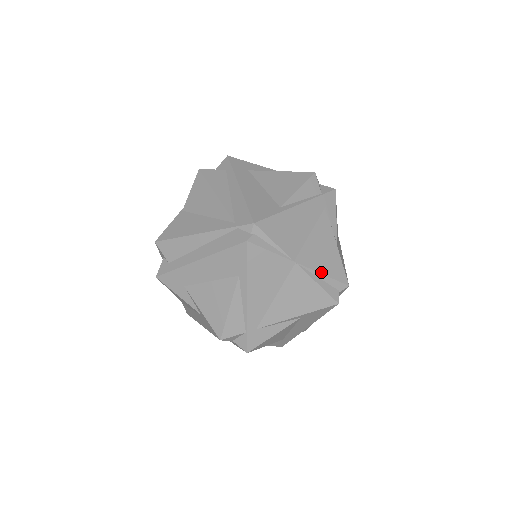
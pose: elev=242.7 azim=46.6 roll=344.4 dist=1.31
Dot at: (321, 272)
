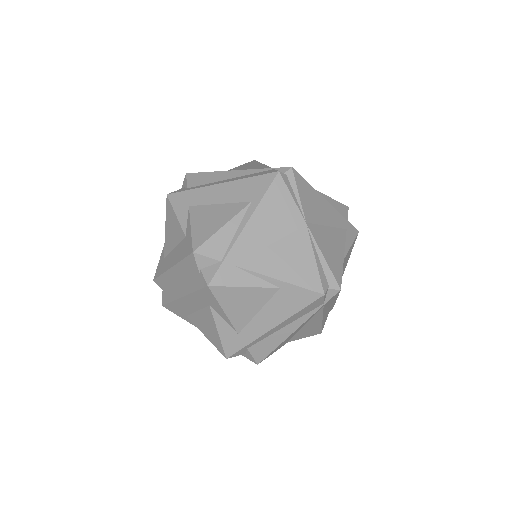
Dot at: (323, 254)
